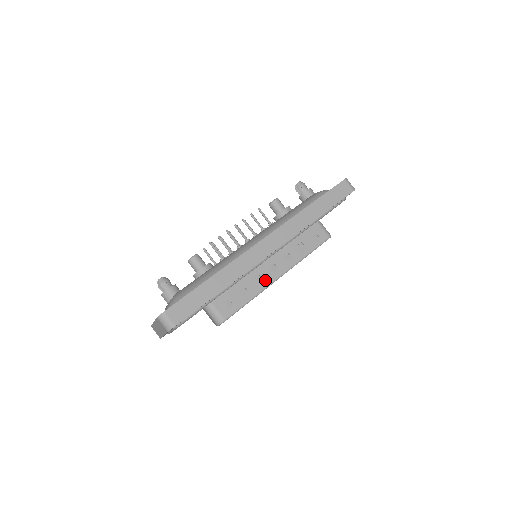
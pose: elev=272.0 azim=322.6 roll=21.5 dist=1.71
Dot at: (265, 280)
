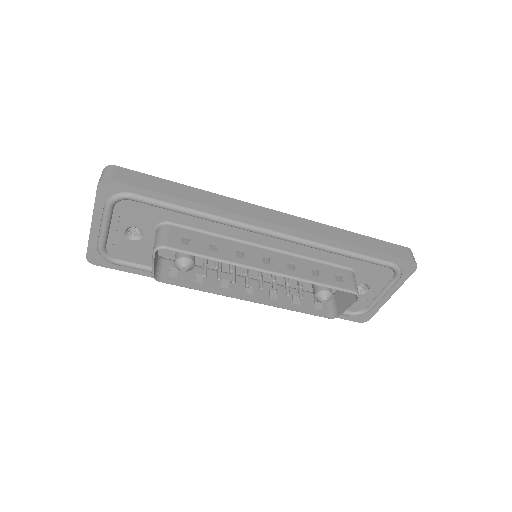
Dot at: (246, 259)
